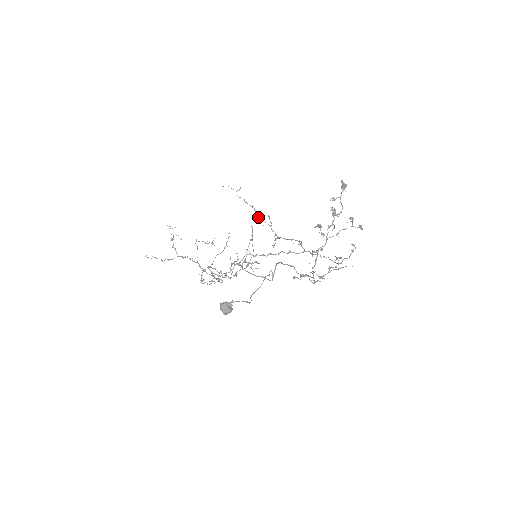
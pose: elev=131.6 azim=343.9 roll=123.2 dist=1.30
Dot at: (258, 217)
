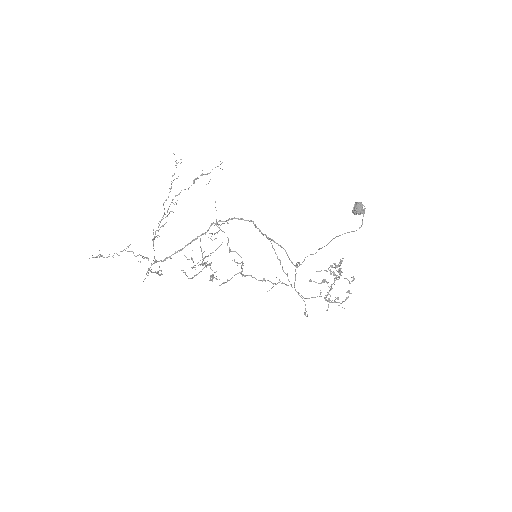
Dot at: (230, 250)
